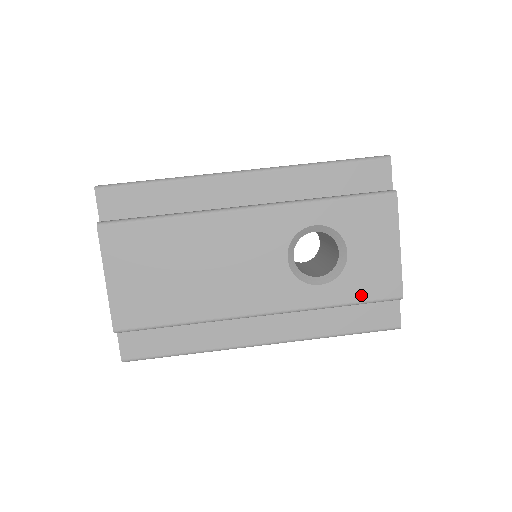
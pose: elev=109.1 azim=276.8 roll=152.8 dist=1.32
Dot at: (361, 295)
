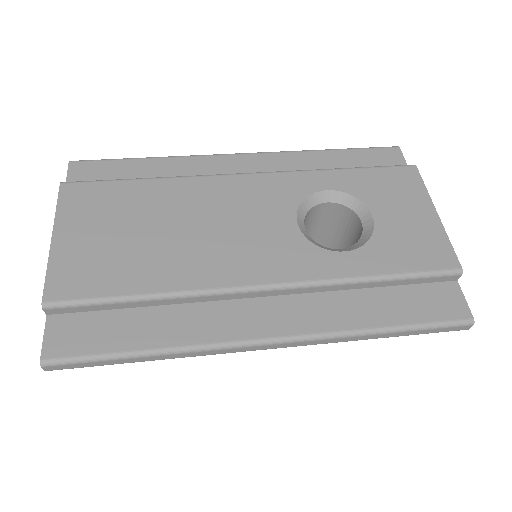
Dot at: (403, 265)
